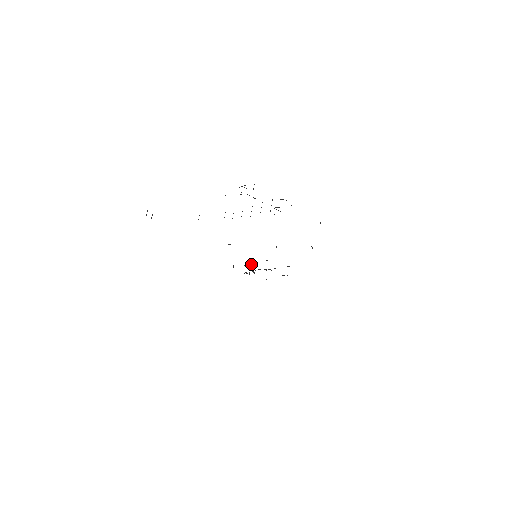
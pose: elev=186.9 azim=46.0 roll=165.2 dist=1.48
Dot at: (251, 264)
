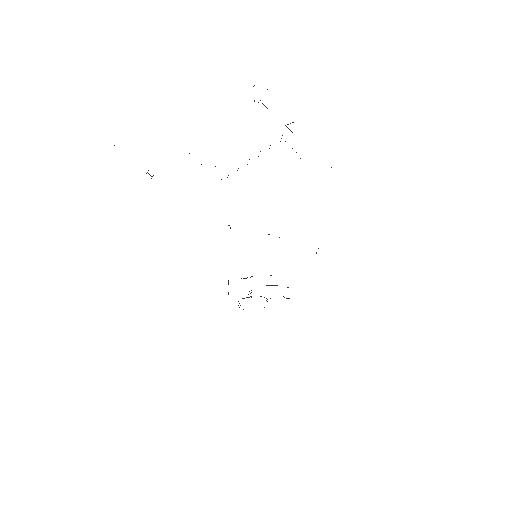
Dot at: occluded
